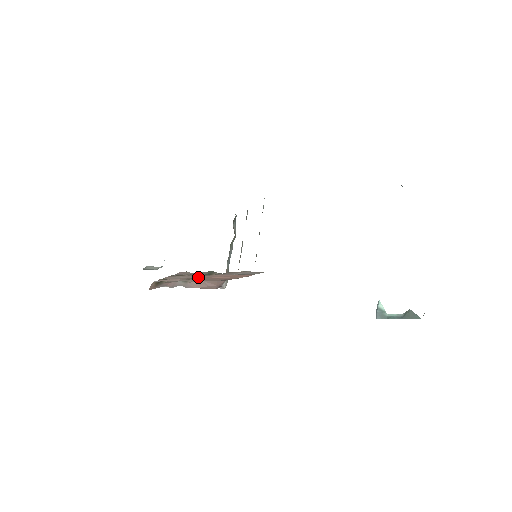
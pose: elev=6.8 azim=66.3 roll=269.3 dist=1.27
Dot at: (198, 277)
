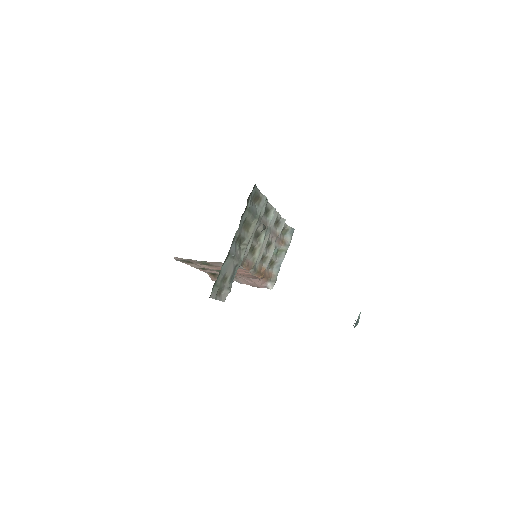
Dot at: (213, 268)
